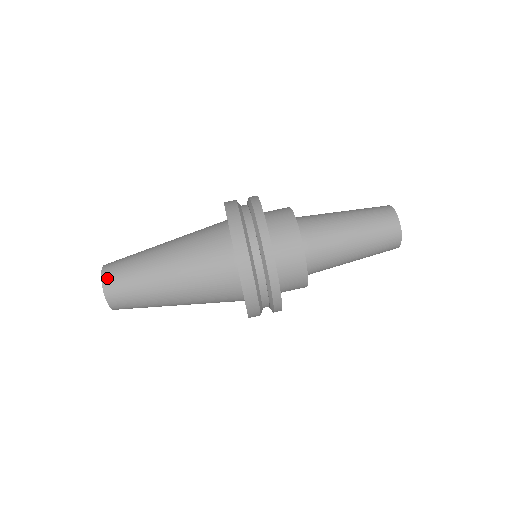
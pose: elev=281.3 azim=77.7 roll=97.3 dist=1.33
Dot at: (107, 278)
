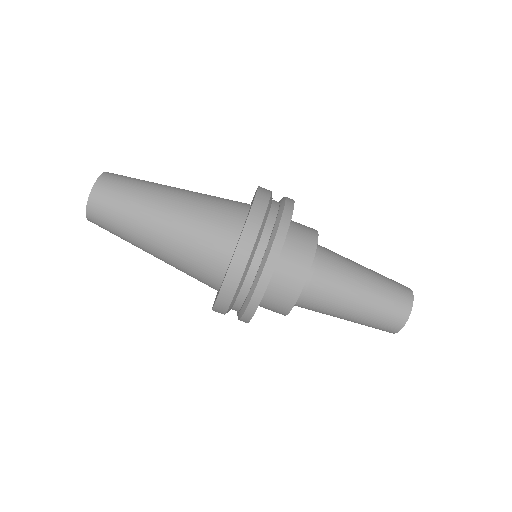
Dot at: (92, 212)
